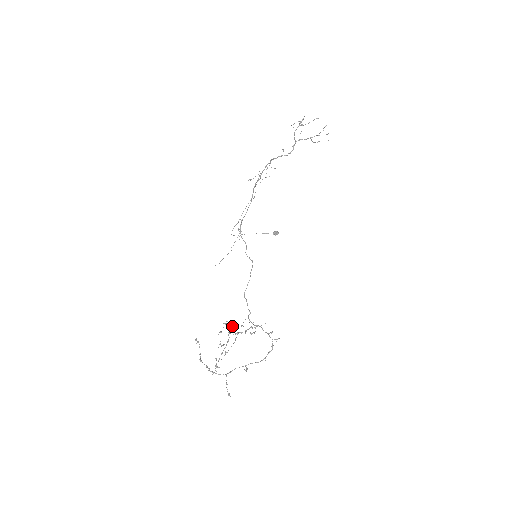
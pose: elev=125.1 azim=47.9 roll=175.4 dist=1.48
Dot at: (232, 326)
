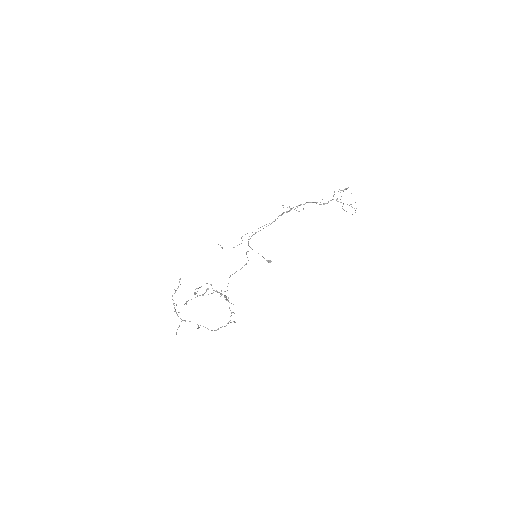
Dot at: occluded
